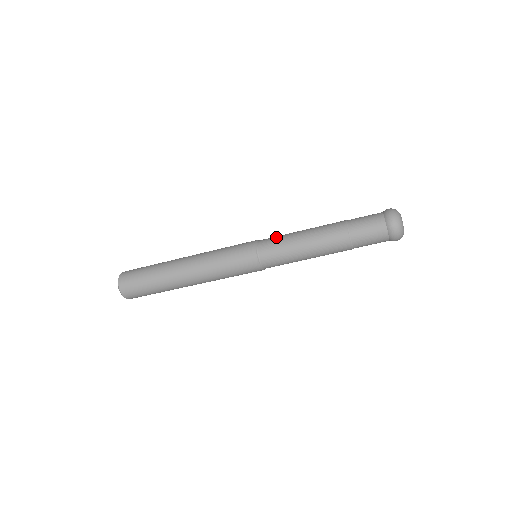
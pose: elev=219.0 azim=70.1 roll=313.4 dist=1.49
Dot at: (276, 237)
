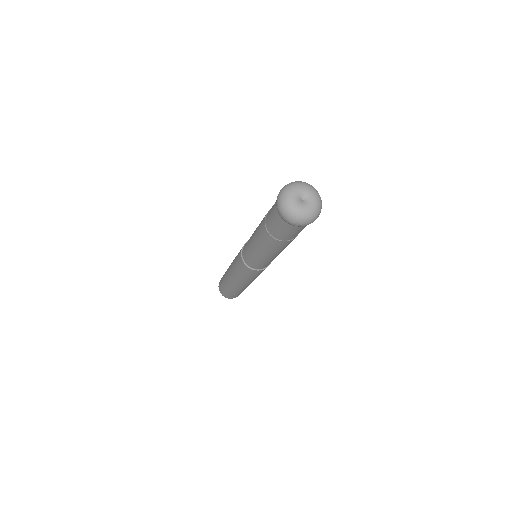
Dot at: (246, 243)
